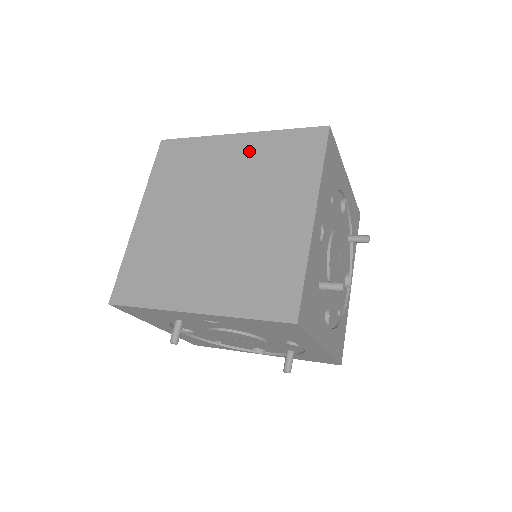
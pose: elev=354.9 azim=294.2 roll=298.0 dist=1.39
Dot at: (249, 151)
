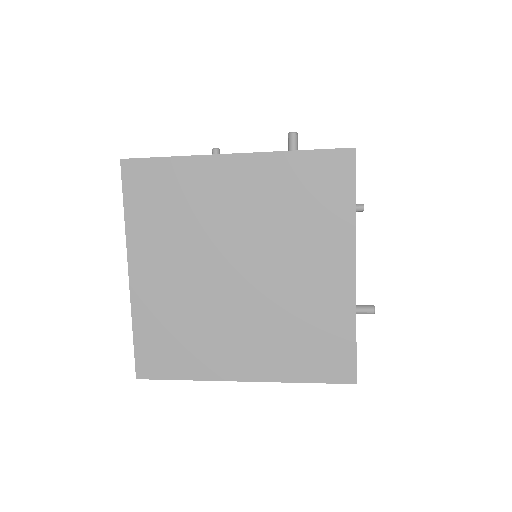
Dot at: (256, 182)
